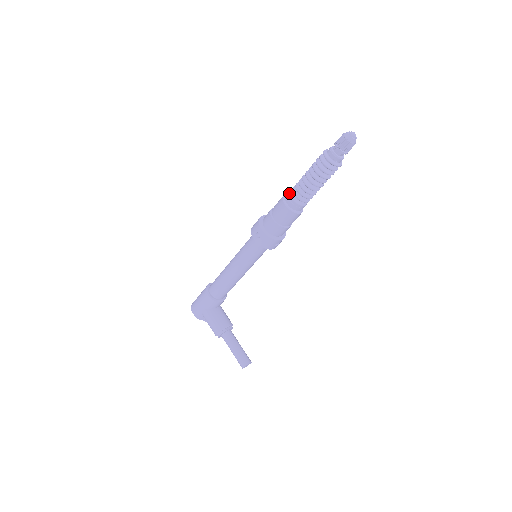
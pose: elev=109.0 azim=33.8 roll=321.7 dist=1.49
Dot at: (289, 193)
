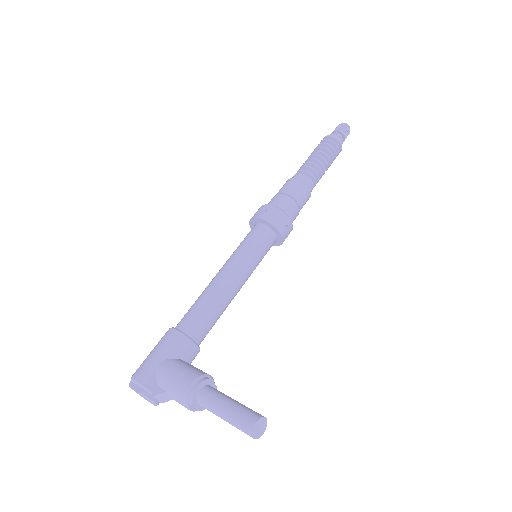
Dot at: (294, 175)
